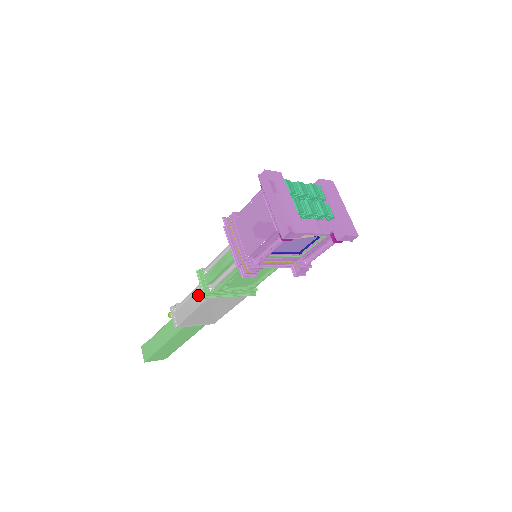
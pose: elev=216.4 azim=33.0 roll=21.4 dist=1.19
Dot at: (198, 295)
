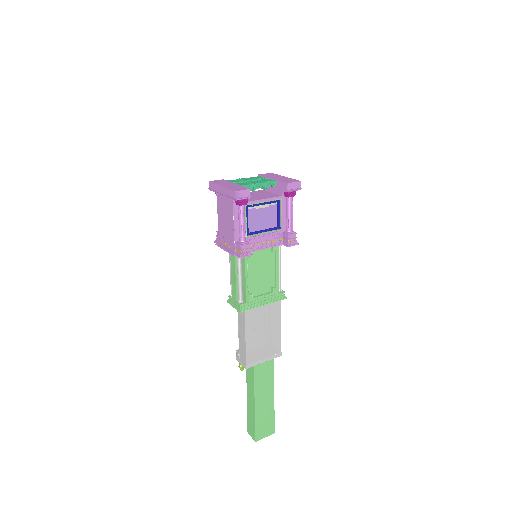
Dot at: (240, 320)
